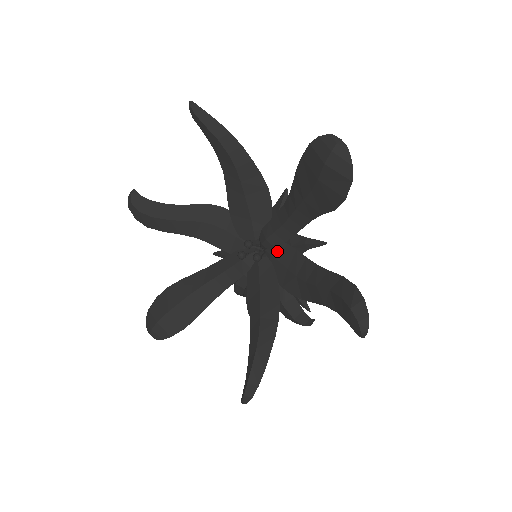
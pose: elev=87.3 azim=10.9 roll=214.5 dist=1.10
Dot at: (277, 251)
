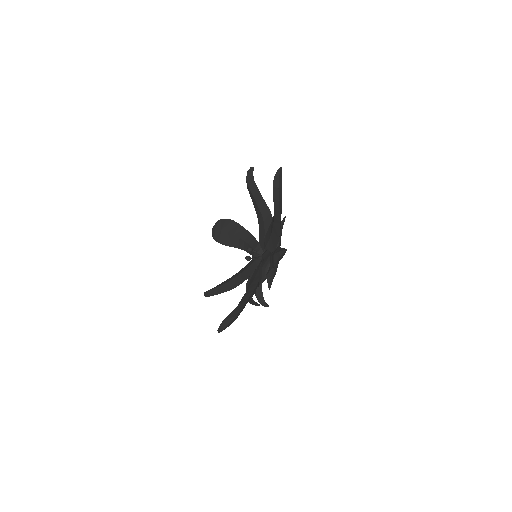
Dot at: occluded
